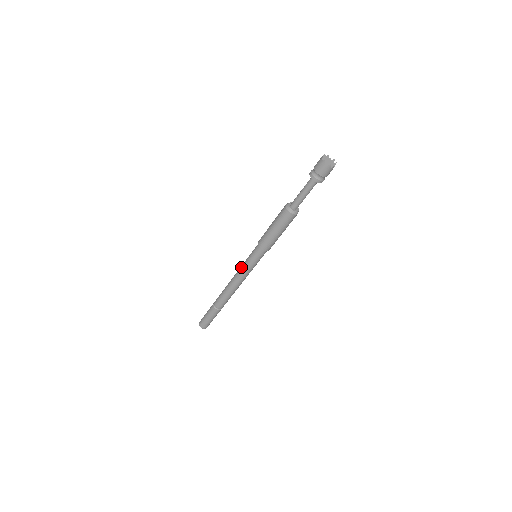
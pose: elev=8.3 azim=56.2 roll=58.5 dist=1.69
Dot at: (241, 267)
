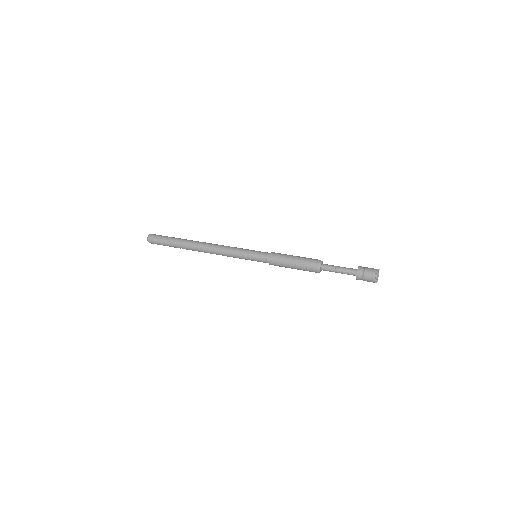
Dot at: (237, 250)
